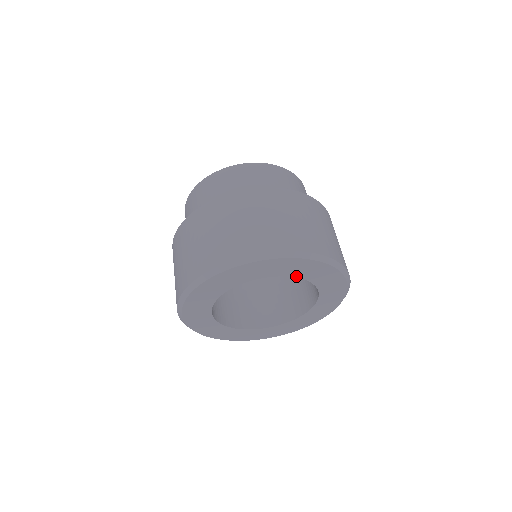
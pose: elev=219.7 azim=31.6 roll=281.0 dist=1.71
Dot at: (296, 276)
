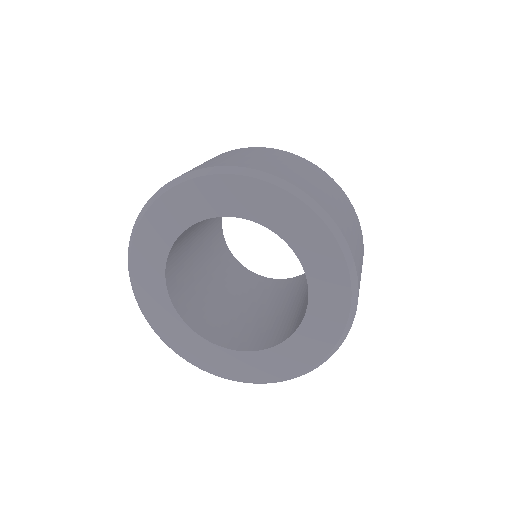
Dot at: (253, 219)
